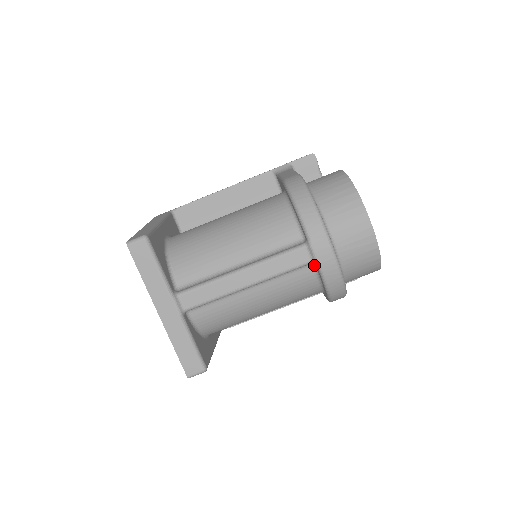
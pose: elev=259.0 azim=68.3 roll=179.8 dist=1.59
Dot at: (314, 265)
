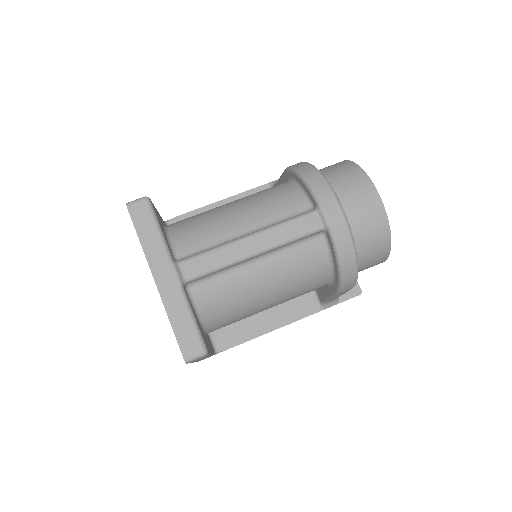
Dot at: (324, 236)
